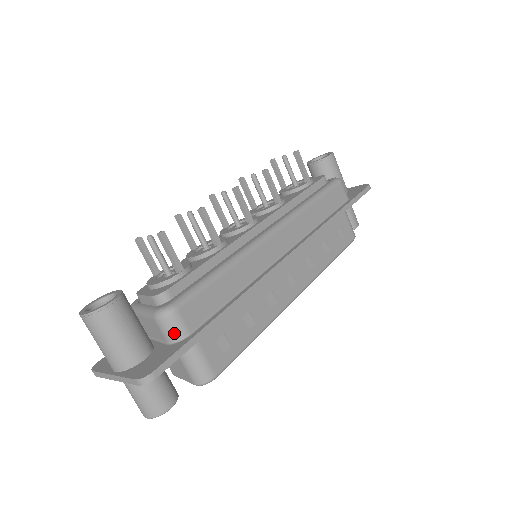
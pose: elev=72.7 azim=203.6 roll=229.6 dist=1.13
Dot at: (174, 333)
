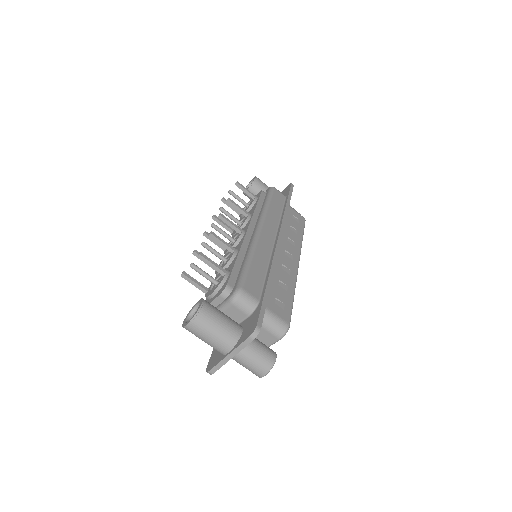
Dot at: (250, 305)
